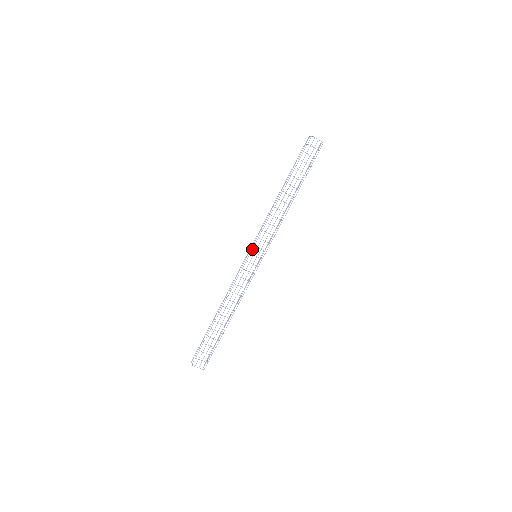
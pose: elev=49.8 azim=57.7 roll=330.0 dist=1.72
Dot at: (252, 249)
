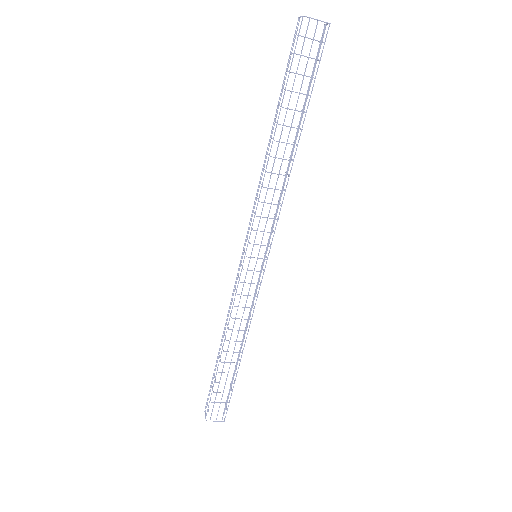
Dot at: (246, 248)
